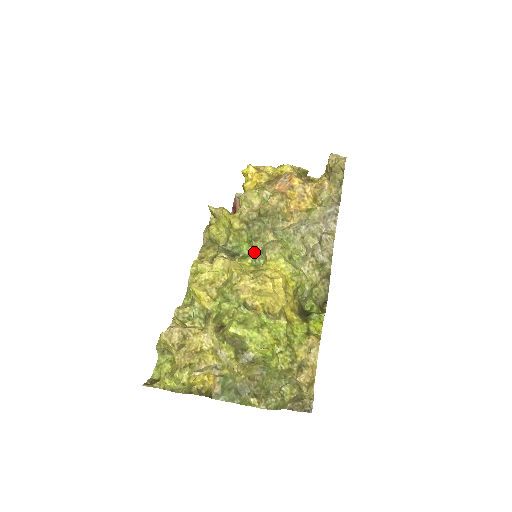
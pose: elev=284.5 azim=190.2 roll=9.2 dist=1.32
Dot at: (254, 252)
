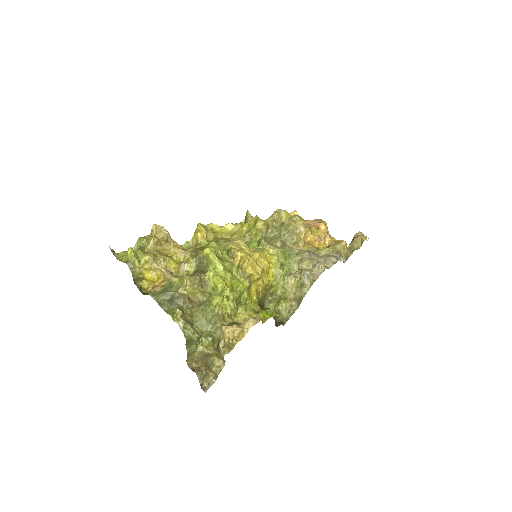
Dot at: (258, 247)
